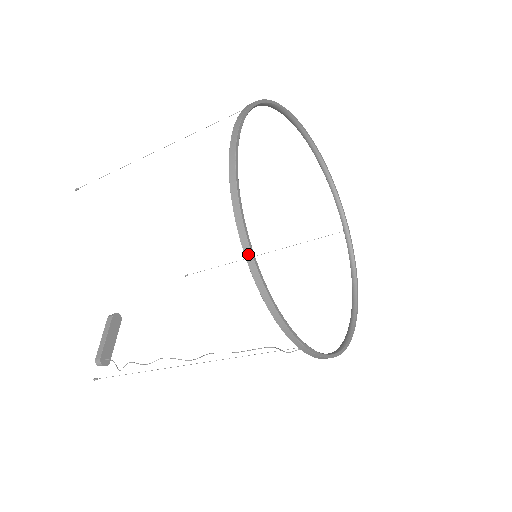
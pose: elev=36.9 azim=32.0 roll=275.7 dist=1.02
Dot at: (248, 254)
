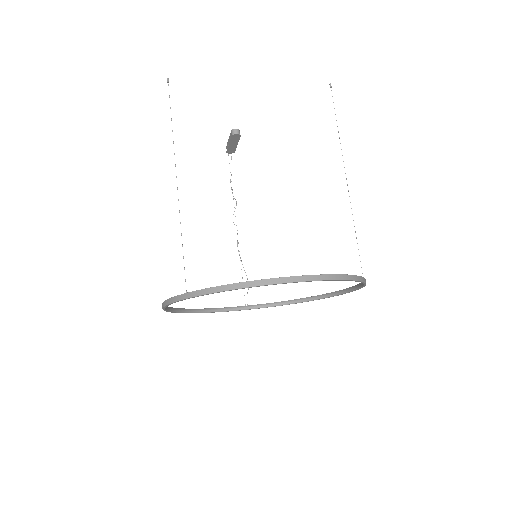
Dot at: (188, 311)
